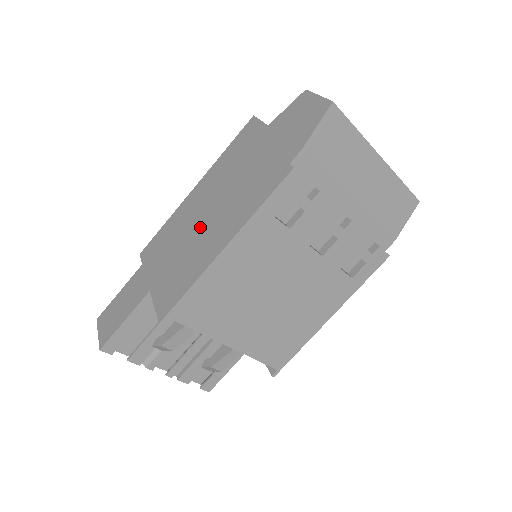
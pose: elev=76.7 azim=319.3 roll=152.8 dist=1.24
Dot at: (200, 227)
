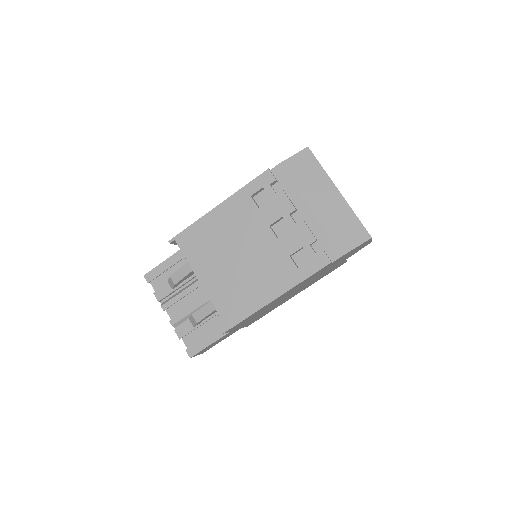
Dot at: occluded
